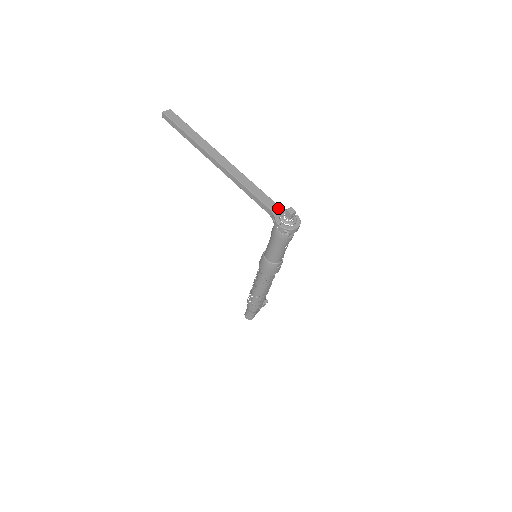
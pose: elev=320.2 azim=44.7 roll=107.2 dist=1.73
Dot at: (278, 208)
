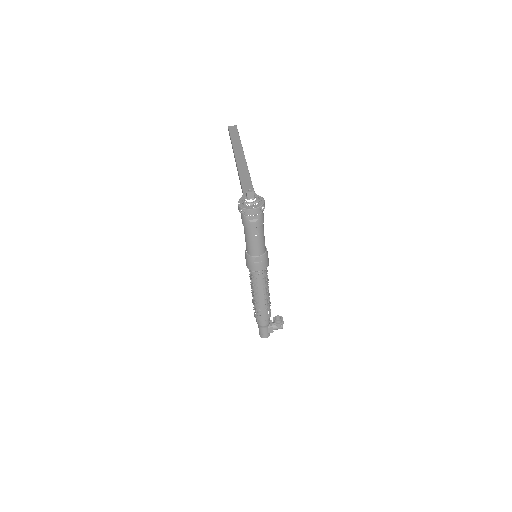
Dot at: occluded
